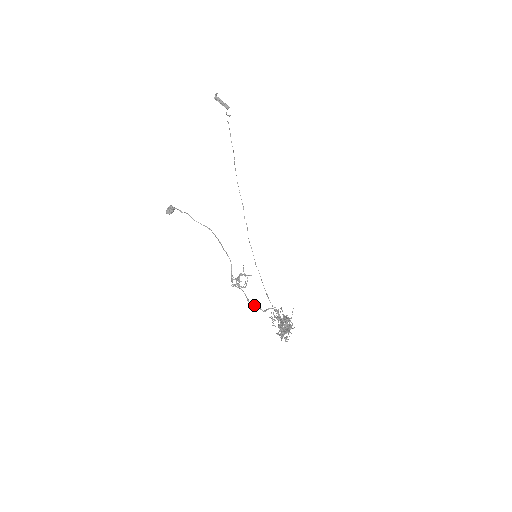
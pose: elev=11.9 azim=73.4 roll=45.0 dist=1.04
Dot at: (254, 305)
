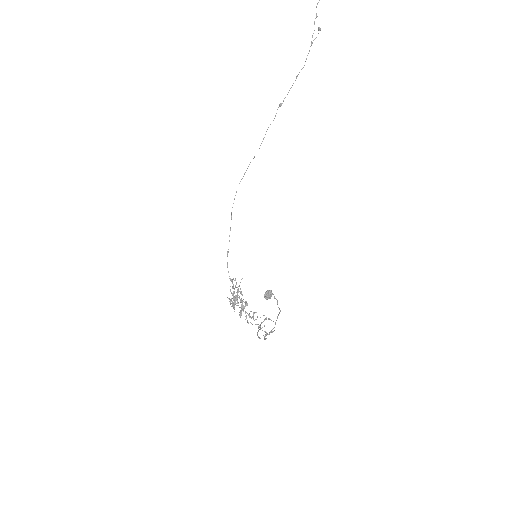
Dot at: (258, 336)
